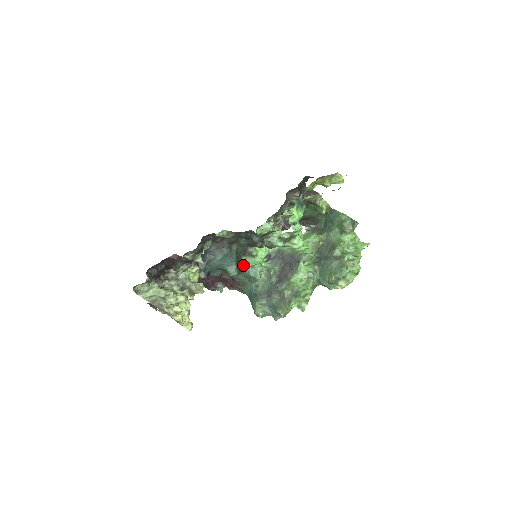
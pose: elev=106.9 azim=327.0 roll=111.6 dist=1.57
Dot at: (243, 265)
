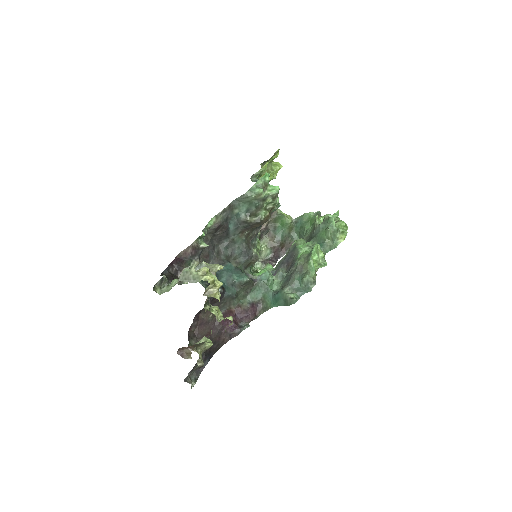
Dot at: occluded
